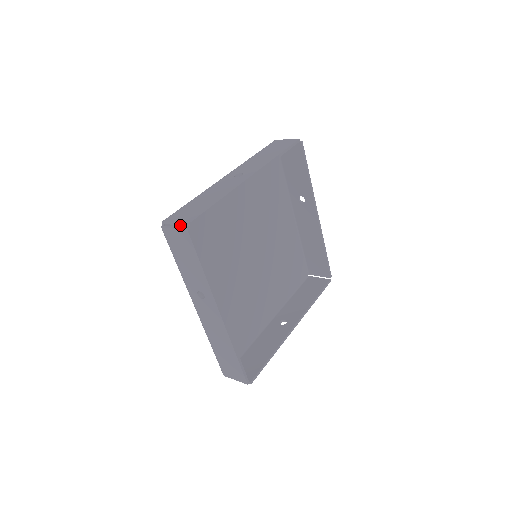
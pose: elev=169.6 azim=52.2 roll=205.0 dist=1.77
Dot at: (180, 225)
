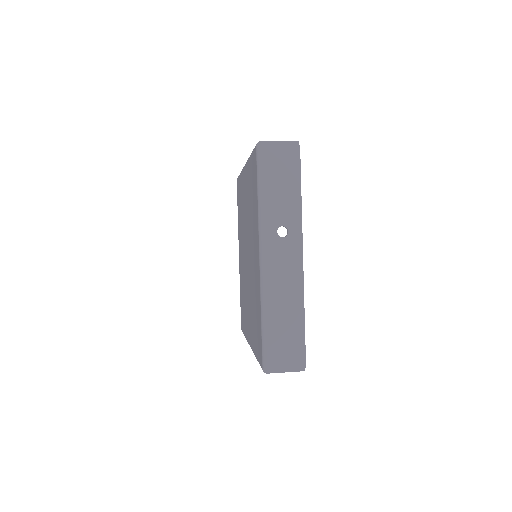
Dot at: (285, 144)
